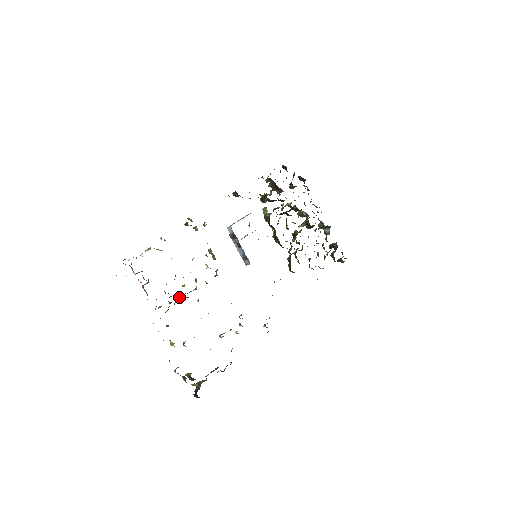
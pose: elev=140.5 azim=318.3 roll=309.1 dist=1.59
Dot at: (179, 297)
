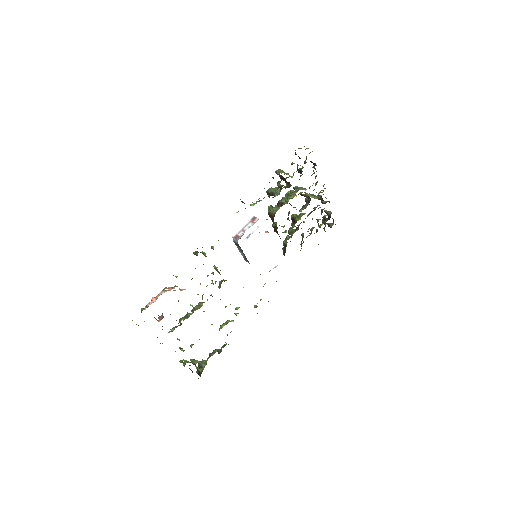
Dot at: (188, 317)
